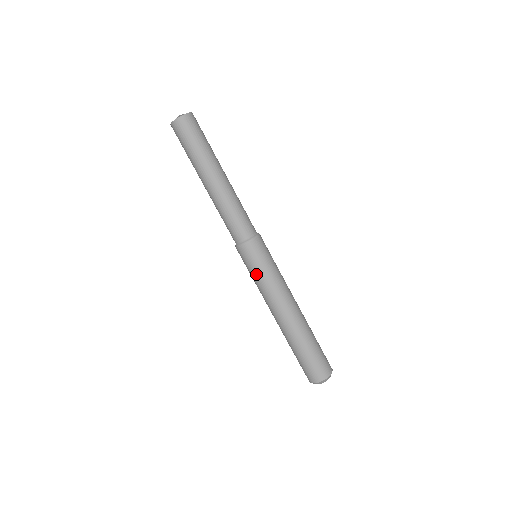
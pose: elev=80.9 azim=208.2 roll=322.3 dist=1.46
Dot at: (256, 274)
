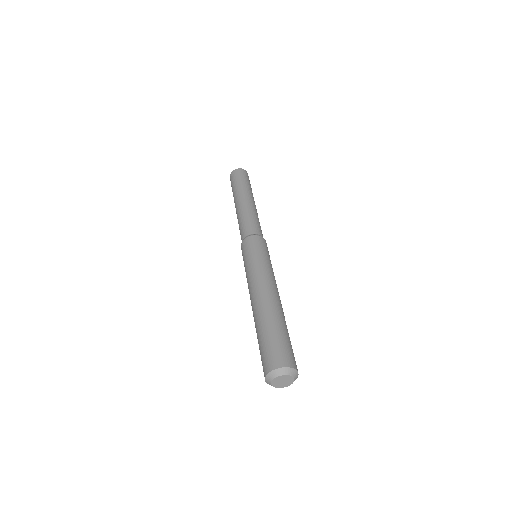
Dot at: (254, 256)
